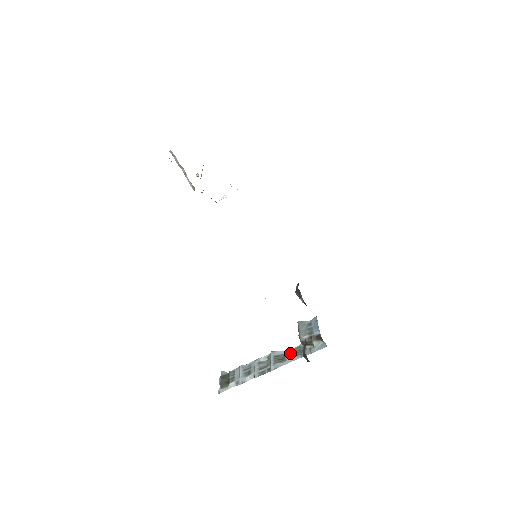
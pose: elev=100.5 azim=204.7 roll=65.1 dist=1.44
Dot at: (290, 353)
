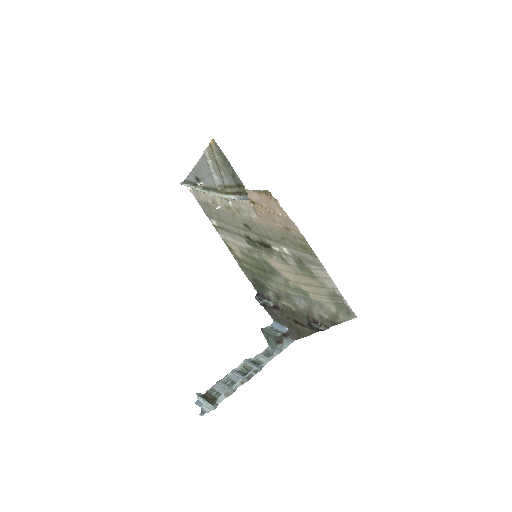
Dot at: (263, 356)
